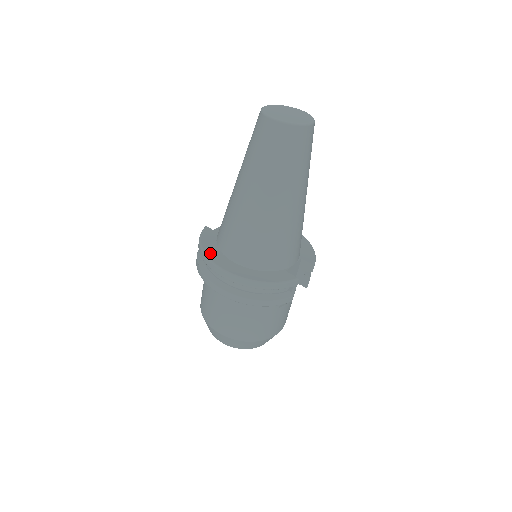
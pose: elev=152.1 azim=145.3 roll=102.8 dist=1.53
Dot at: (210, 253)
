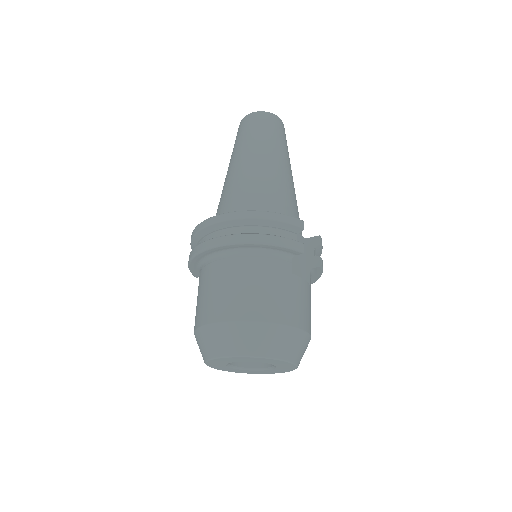
Dot at: occluded
